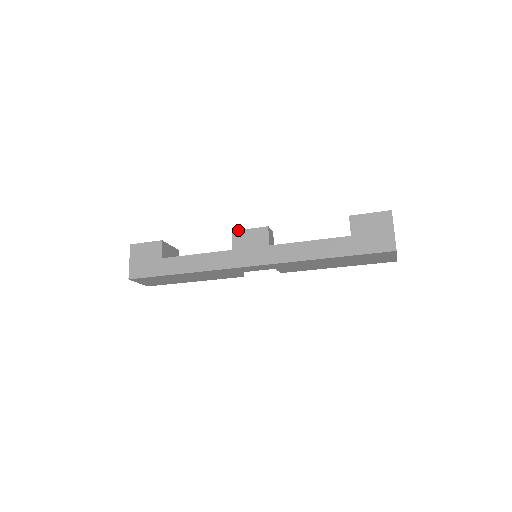
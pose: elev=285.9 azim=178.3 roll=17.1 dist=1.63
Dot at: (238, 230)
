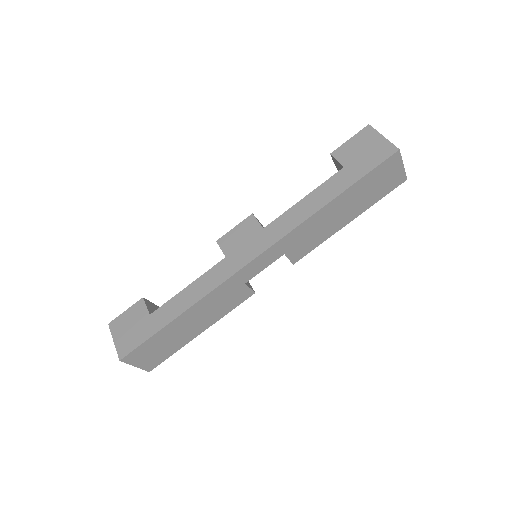
Dot at: (222, 236)
